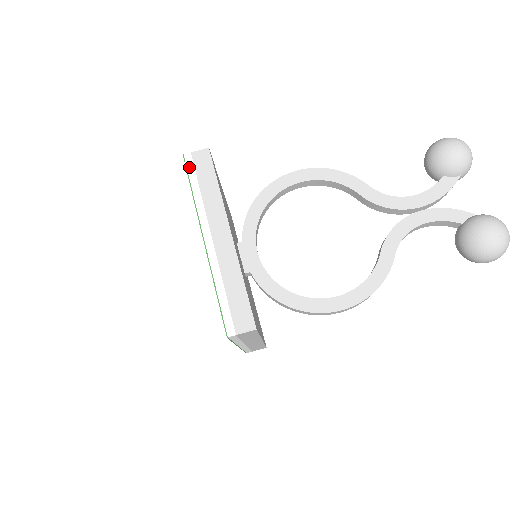
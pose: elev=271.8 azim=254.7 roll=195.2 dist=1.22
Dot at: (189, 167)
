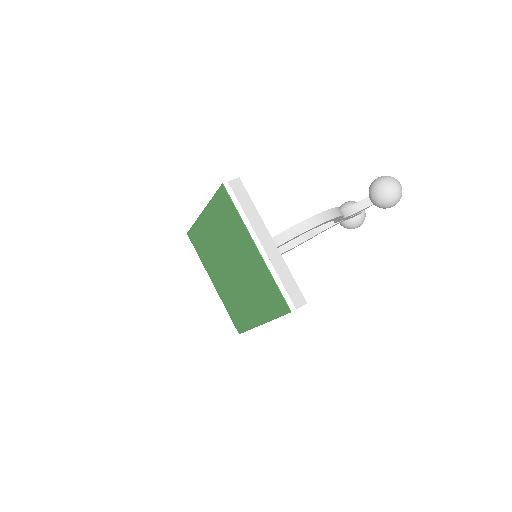
Dot at: occluded
